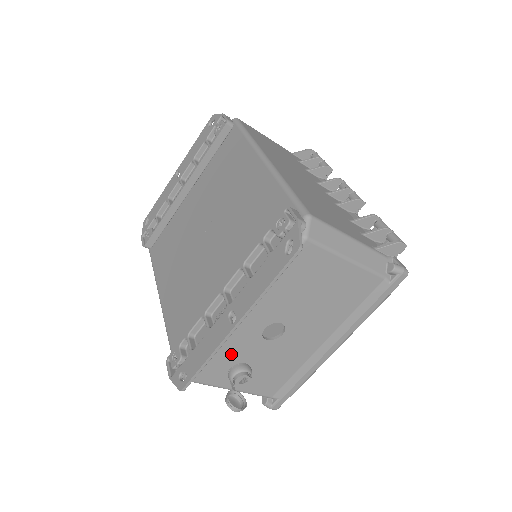
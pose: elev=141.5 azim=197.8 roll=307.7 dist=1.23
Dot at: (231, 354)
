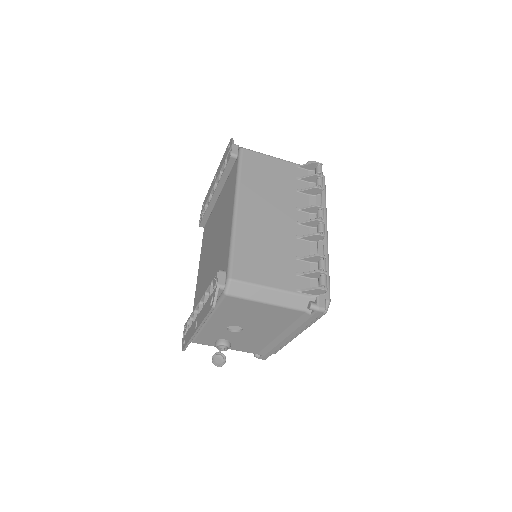
Dot at: (212, 335)
